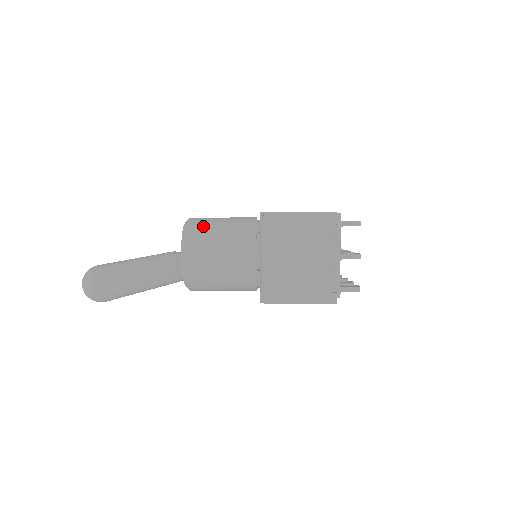
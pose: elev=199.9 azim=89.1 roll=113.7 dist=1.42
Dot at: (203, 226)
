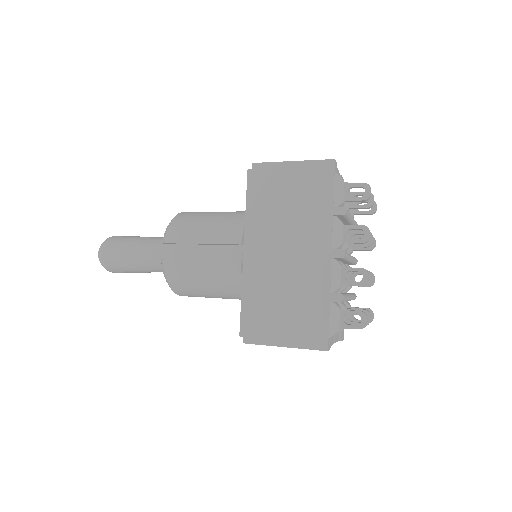
Dot at: (184, 282)
